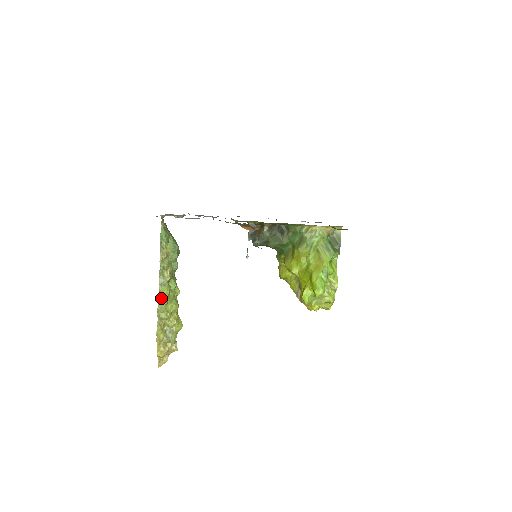
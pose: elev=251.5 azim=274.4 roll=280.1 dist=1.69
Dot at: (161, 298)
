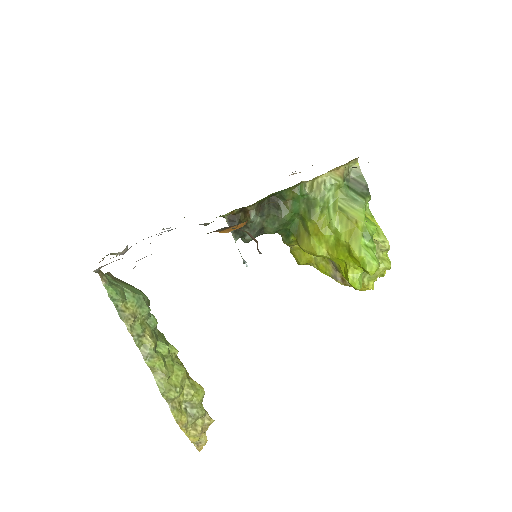
Dot at: (157, 375)
